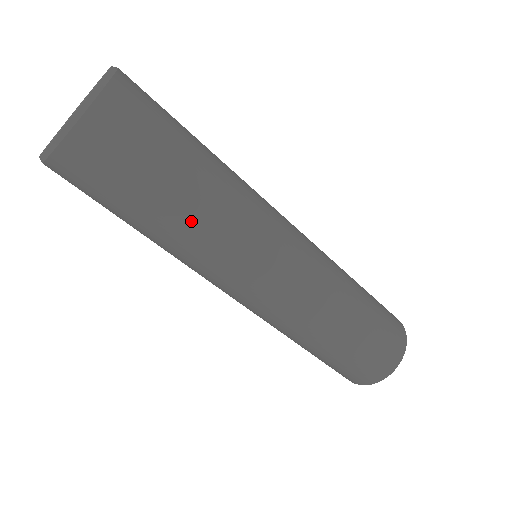
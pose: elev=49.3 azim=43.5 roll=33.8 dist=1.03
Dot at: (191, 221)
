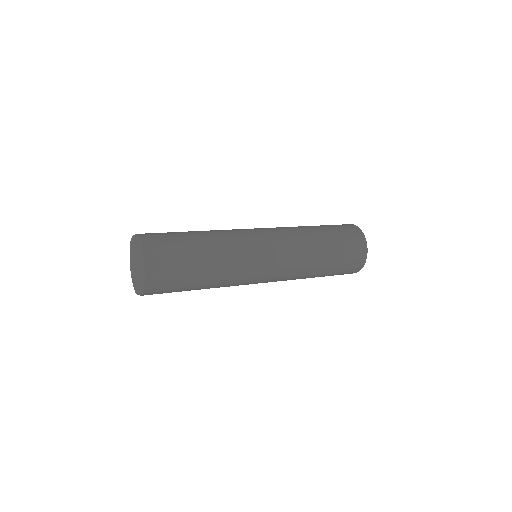
Dot at: (212, 286)
